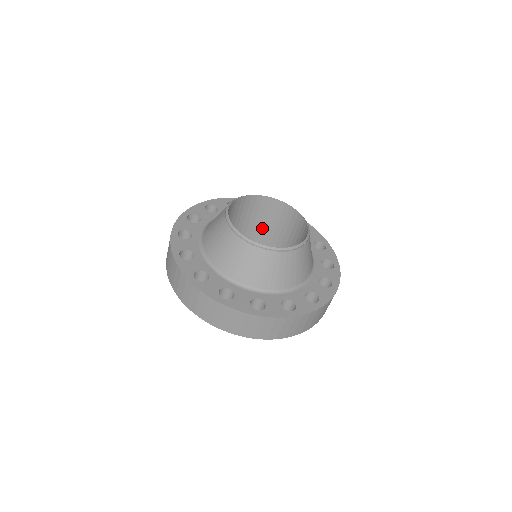
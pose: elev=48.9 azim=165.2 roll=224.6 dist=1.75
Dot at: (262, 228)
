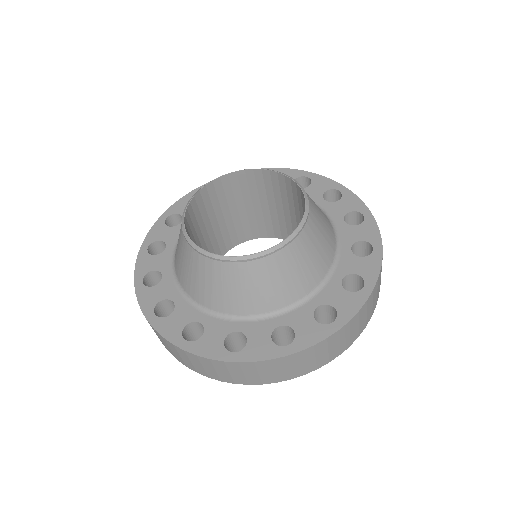
Dot at: (229, 219)
